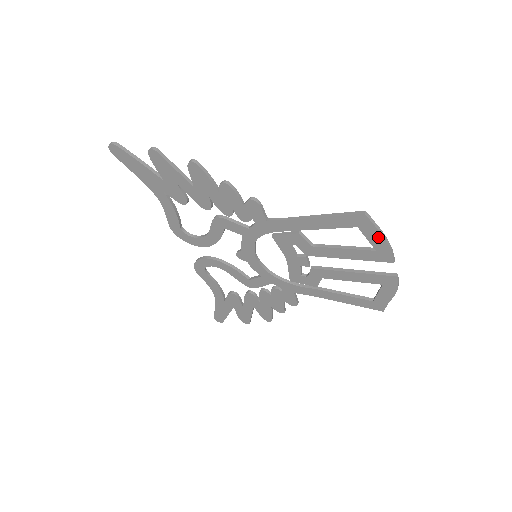
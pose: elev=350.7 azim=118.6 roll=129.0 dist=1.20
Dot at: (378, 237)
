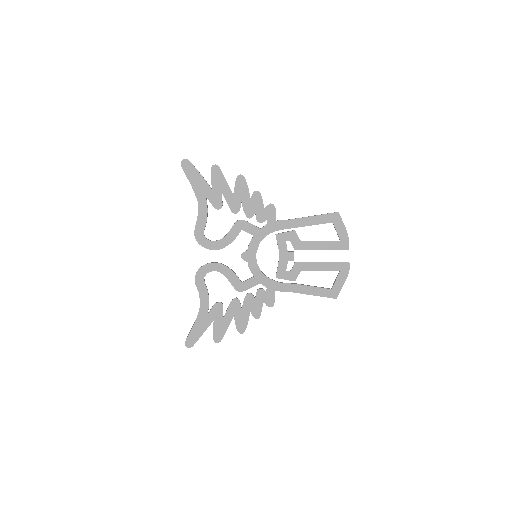
Dot at: (343, 230)
